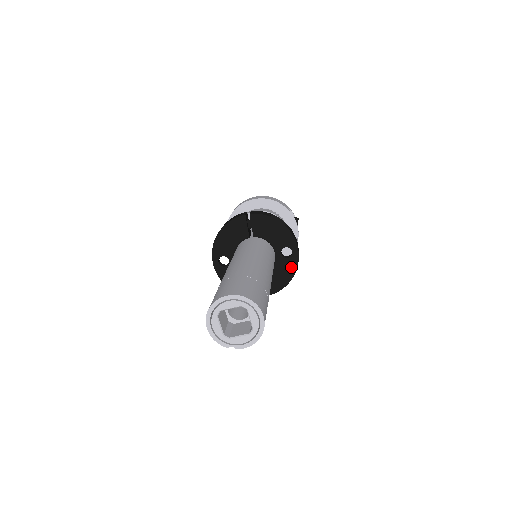
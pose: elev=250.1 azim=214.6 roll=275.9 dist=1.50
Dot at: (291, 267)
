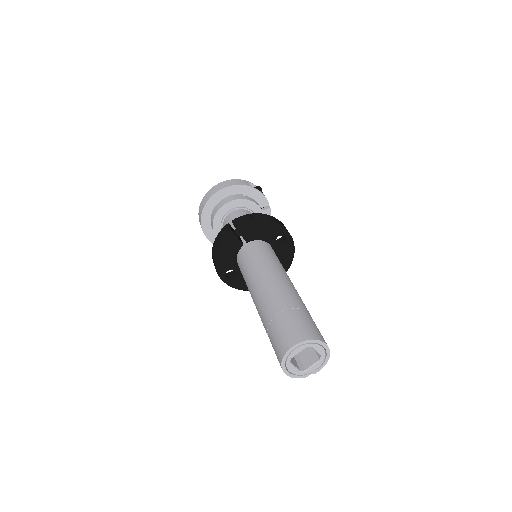
Dot at: (289, 249)
